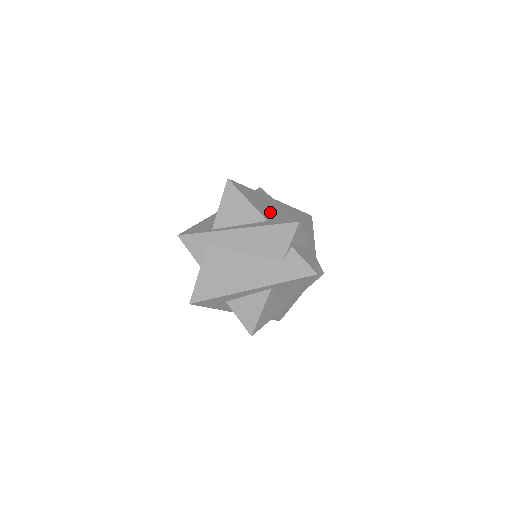
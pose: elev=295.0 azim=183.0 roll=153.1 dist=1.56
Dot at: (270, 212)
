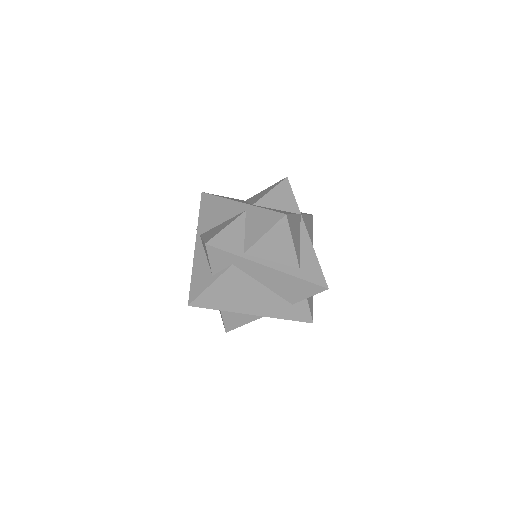
Dot at: (301, 250)
